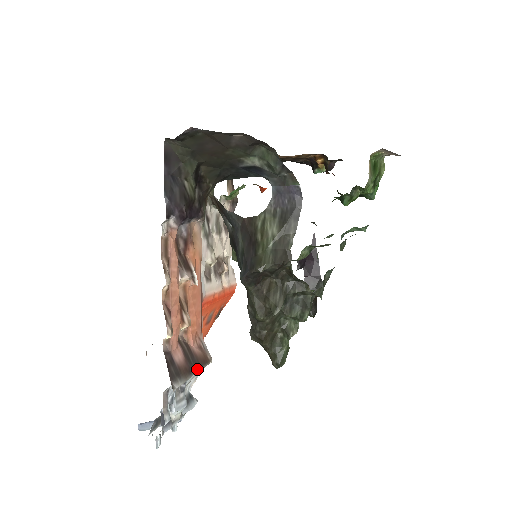
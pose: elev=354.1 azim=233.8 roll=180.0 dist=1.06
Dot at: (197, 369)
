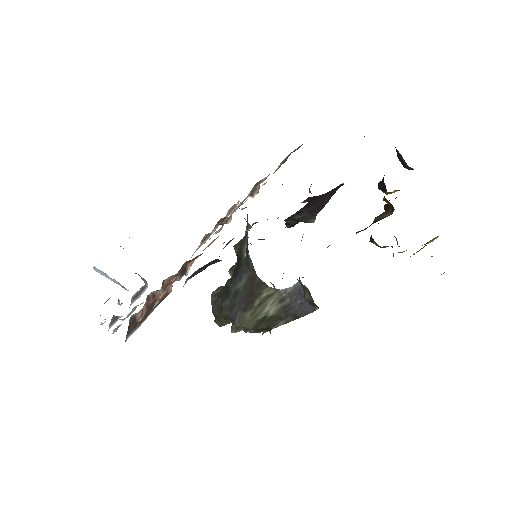
Dot at: occluded
